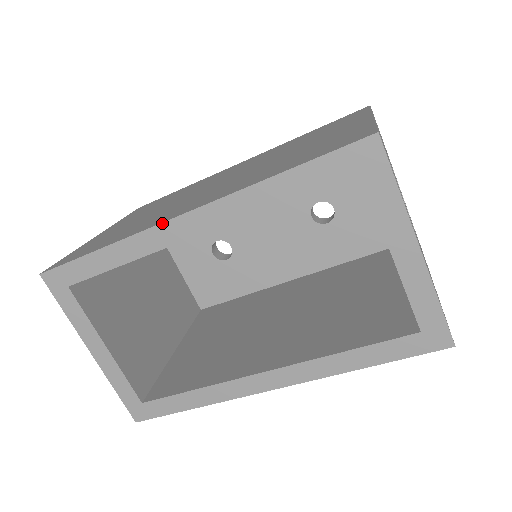
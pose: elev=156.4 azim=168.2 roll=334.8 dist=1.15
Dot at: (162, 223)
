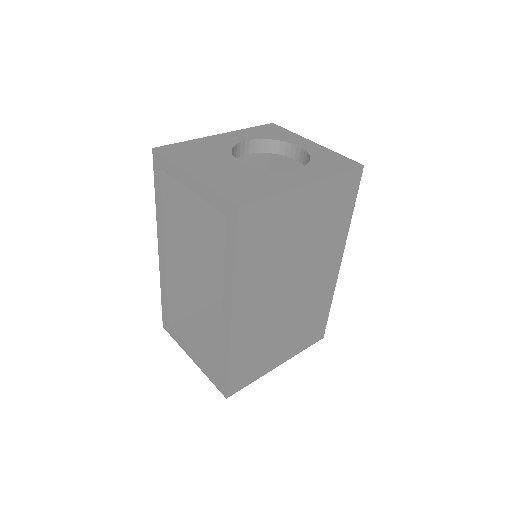
Dot at: (159, 261)
